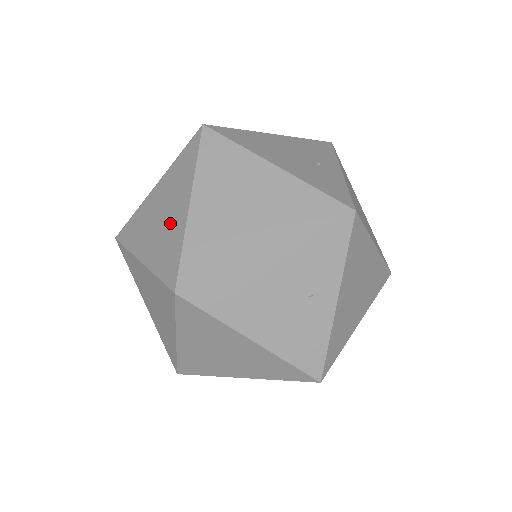
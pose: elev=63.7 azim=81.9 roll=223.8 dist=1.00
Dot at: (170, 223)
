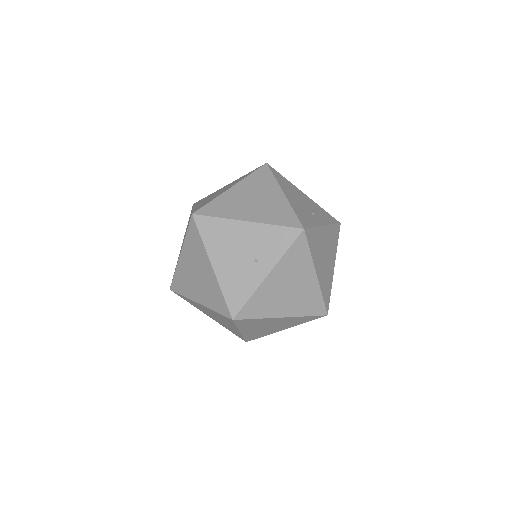
Dot at: (217, 194)
